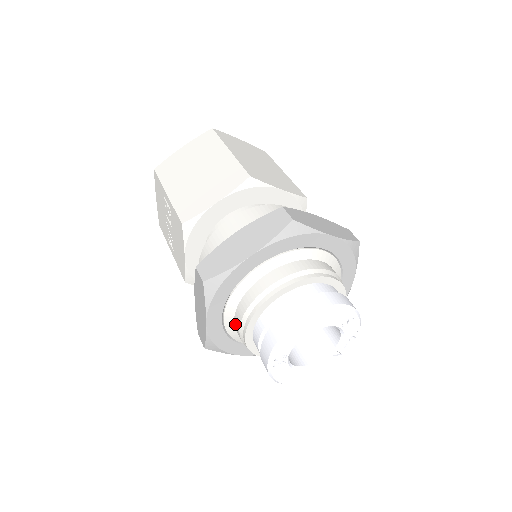
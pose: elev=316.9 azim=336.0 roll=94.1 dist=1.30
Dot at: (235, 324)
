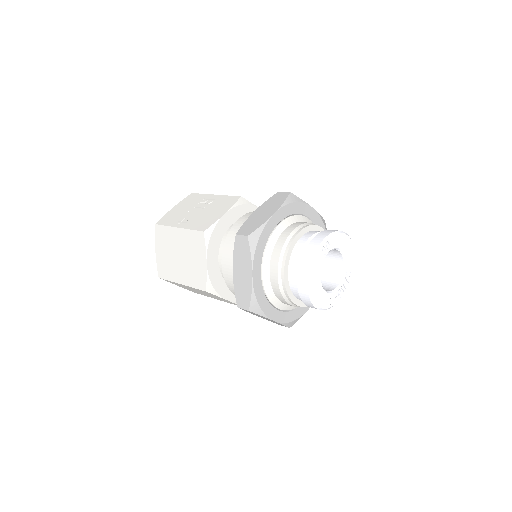
Dot at: (284, 232)
